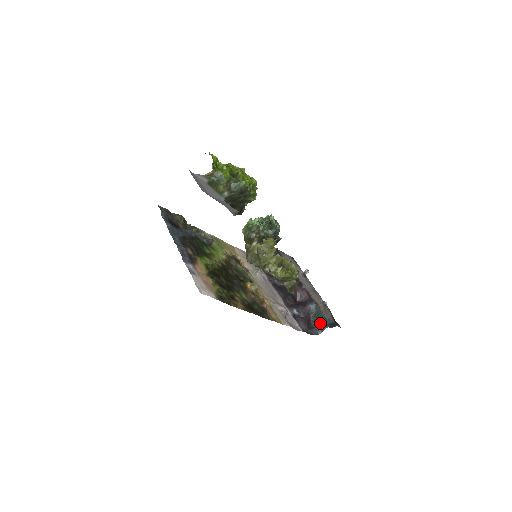
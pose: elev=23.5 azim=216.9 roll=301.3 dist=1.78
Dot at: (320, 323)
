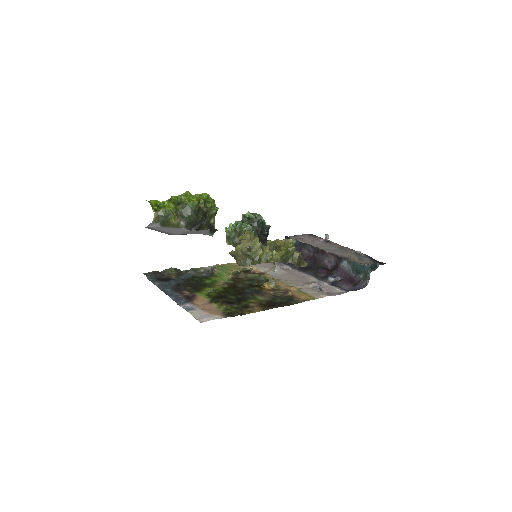
Dot at: (362, 273)
